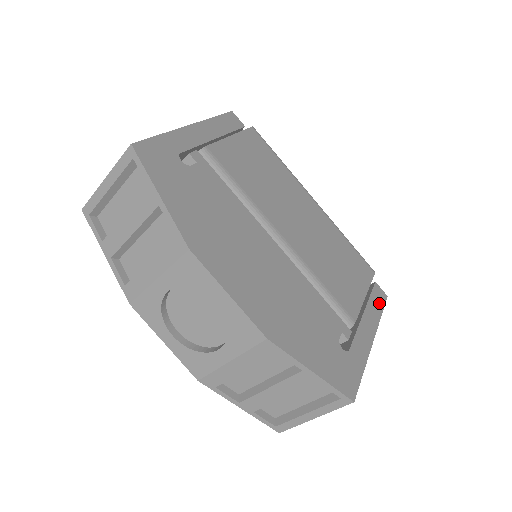
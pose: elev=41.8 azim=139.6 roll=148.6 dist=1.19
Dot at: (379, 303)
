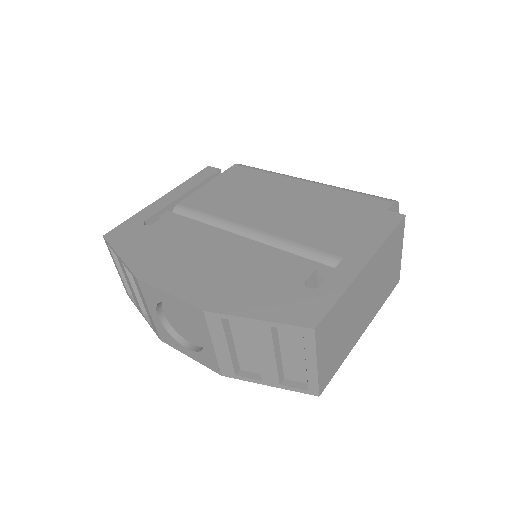
Dot at: (386, 227)
